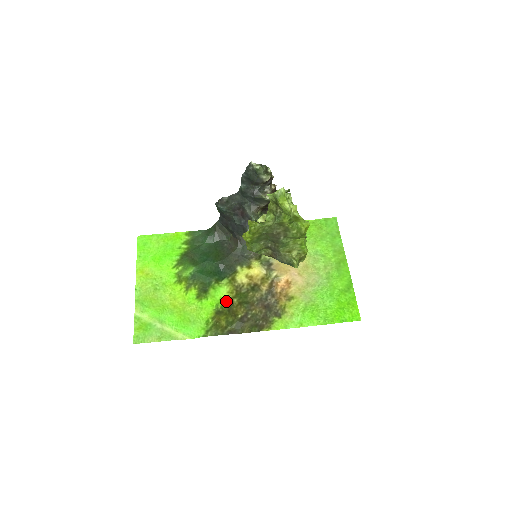
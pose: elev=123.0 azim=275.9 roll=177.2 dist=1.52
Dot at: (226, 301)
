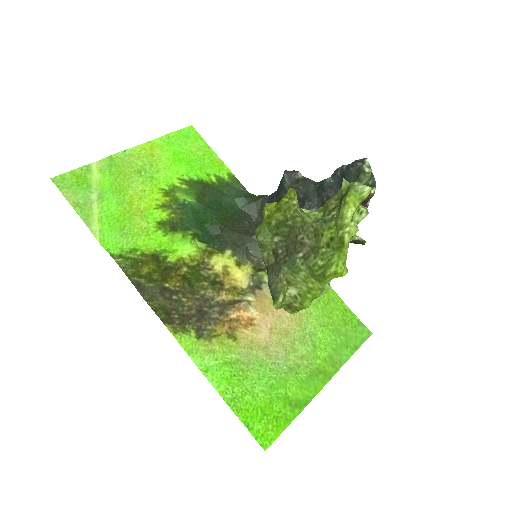
Dot at: (177, 259)
